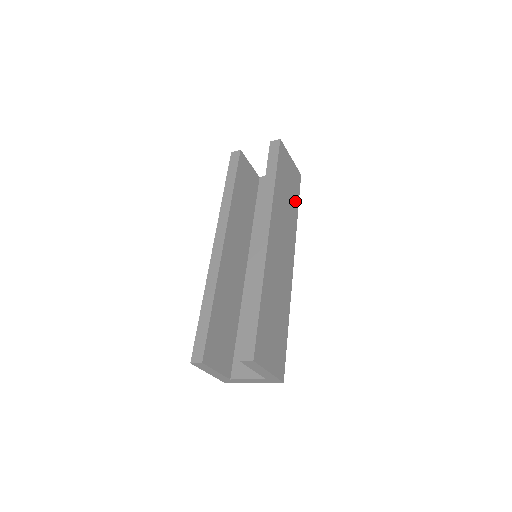
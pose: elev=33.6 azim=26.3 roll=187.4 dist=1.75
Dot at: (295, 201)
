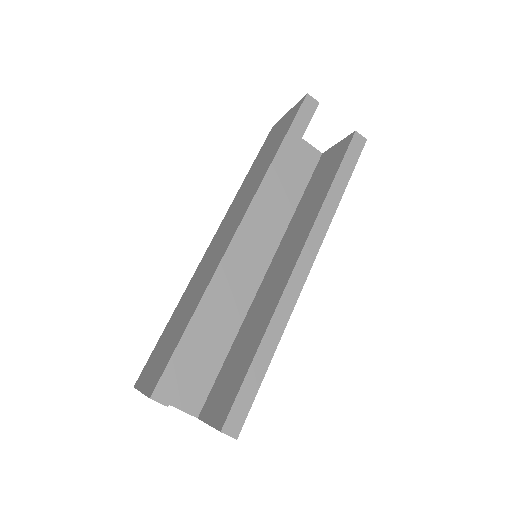
Dot at: occluded
